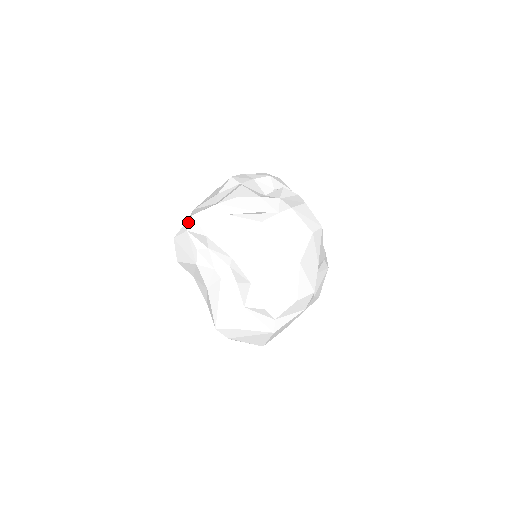
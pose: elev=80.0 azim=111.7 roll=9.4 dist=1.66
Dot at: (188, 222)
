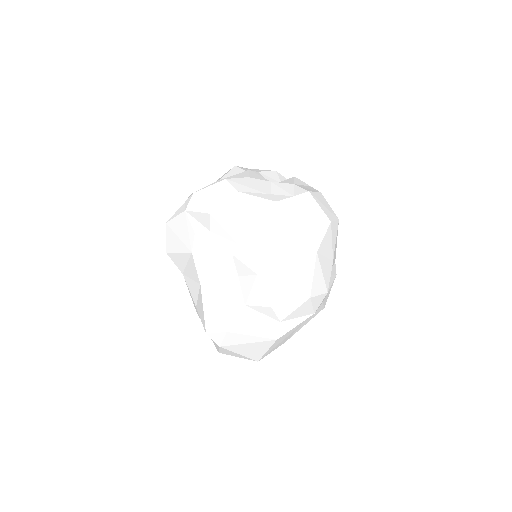
Dot at: (187, 201)
